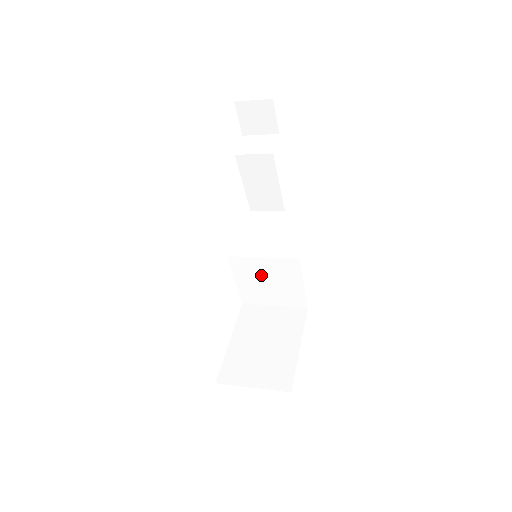
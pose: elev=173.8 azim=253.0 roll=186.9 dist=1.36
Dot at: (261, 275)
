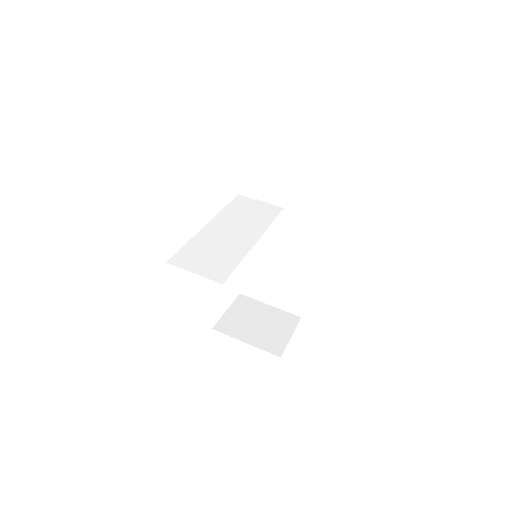
Dot at: occluded
